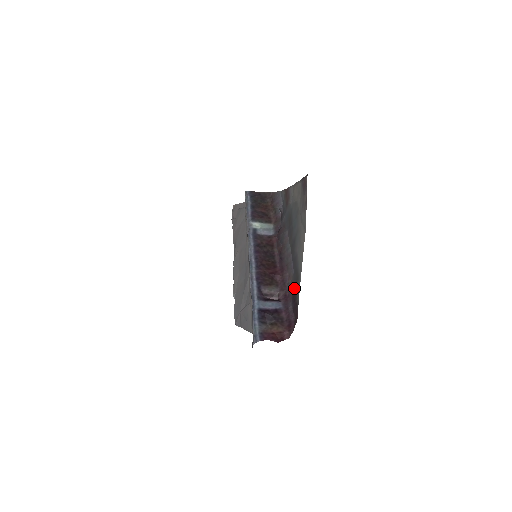
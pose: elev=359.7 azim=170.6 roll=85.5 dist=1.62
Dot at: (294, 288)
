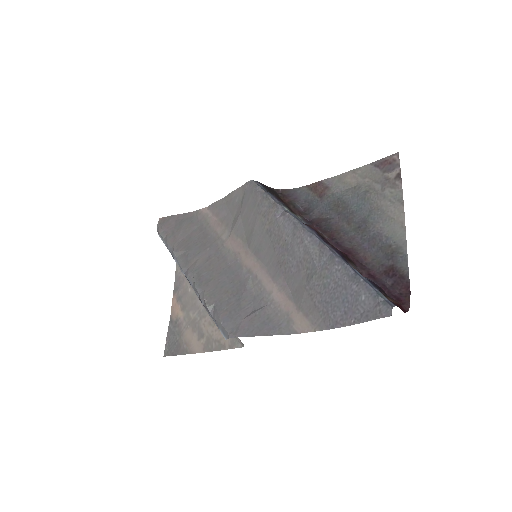
Dot at: (385, 264)
